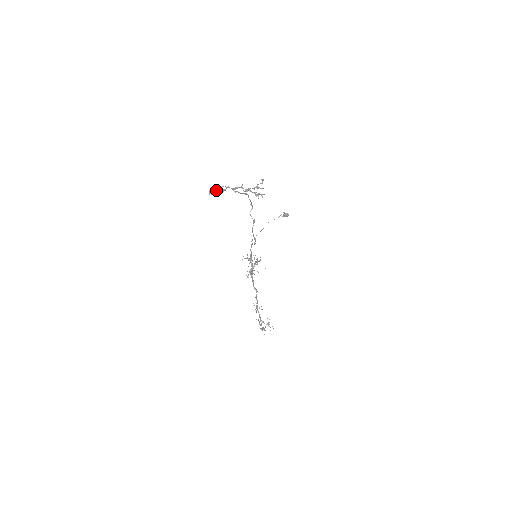
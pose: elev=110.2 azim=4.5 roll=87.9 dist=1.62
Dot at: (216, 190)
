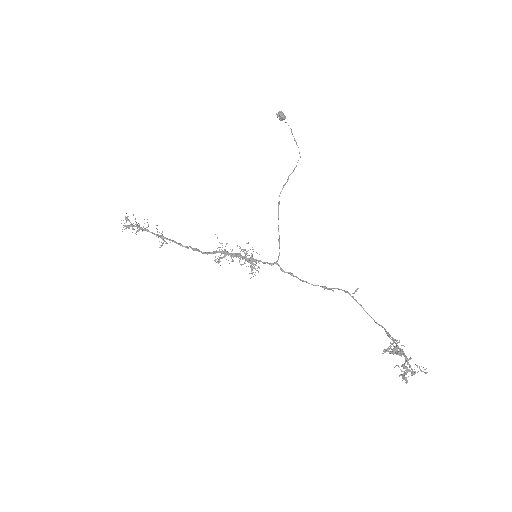
Dot at: occluded
